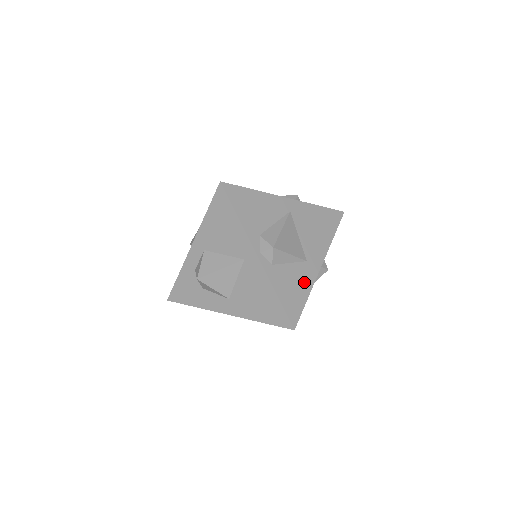
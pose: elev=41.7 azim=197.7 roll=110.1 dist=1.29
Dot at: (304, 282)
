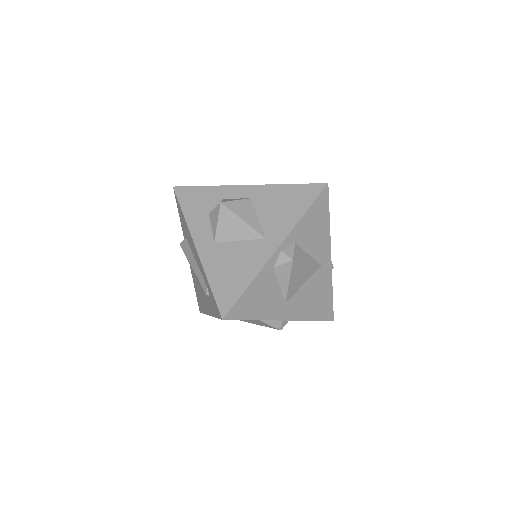
Dot at: (267, 309)
